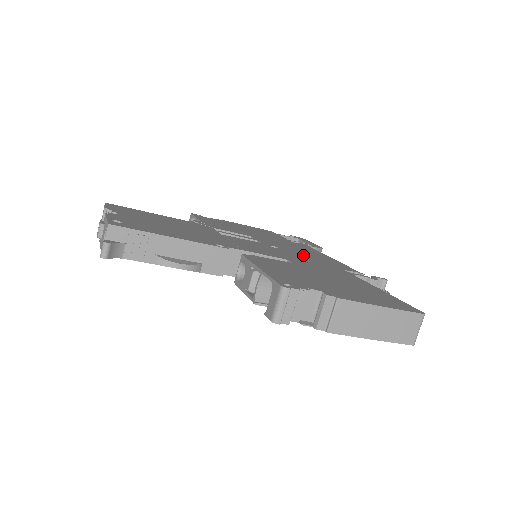
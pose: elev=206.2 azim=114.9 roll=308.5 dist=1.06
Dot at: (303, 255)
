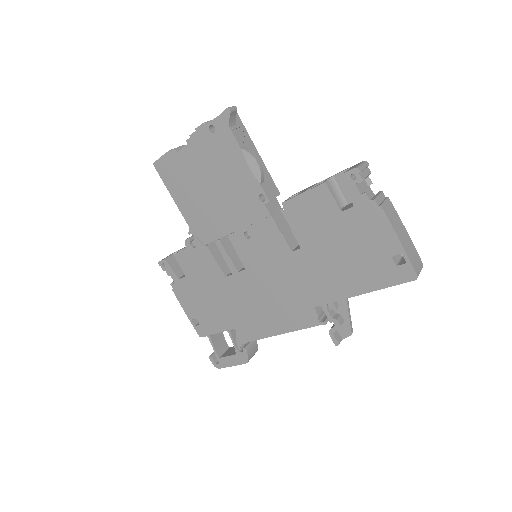
Dot at: occluded
